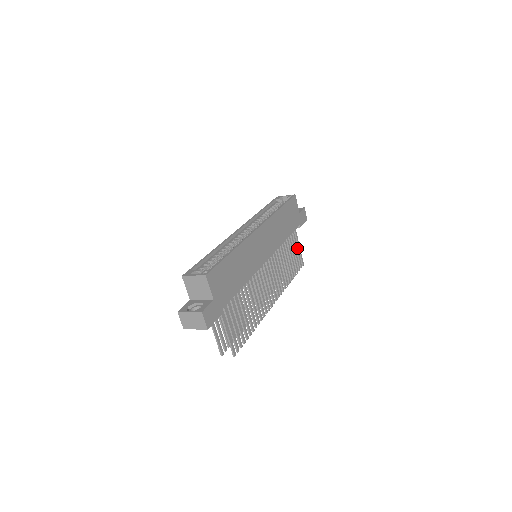
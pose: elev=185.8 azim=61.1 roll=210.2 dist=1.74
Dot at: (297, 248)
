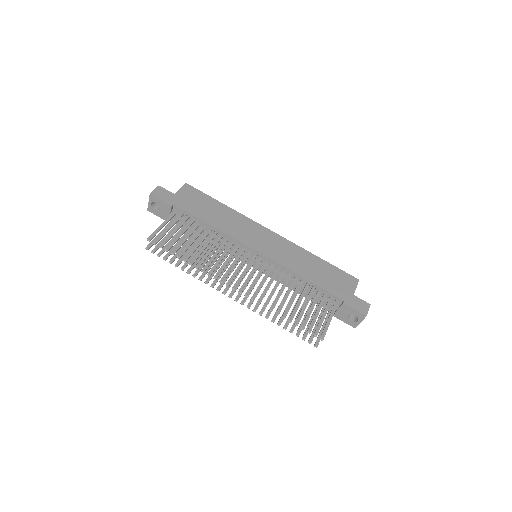
Dot at: (324, 316)
